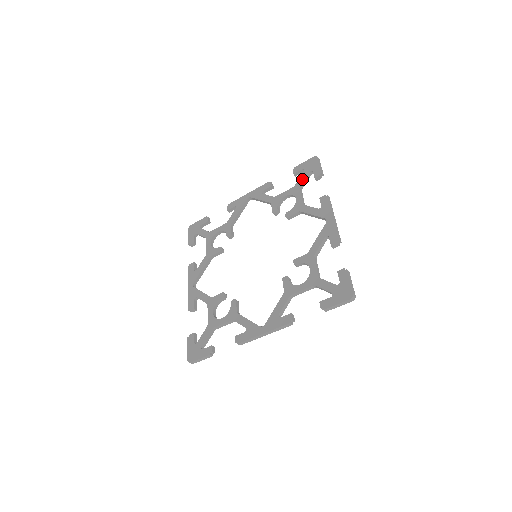
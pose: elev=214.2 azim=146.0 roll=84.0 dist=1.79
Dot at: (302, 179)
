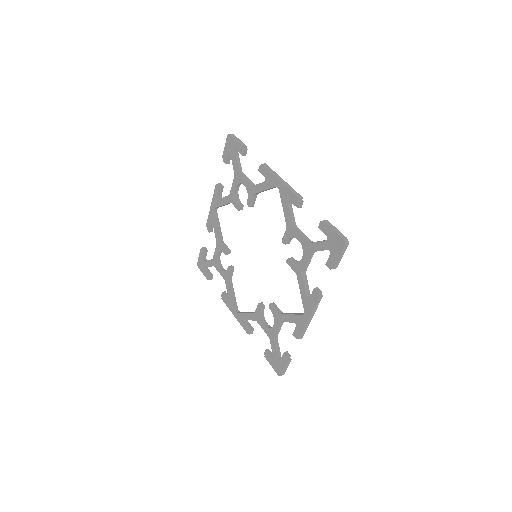
Dot at: (235, 164)
